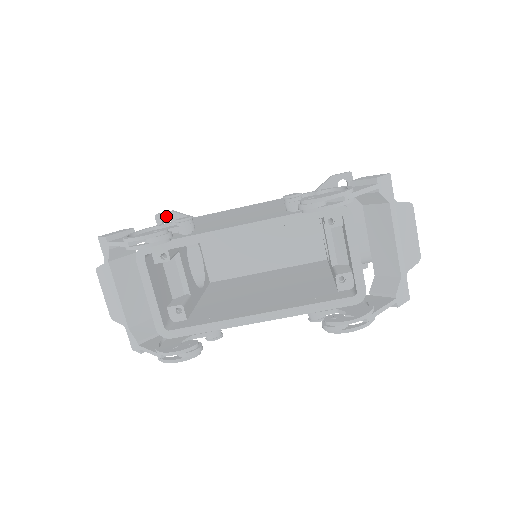
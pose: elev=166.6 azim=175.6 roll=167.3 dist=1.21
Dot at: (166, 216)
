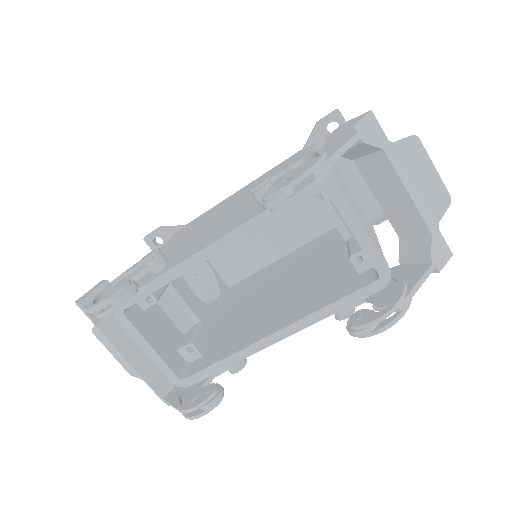
Dot at: (155, 236)
